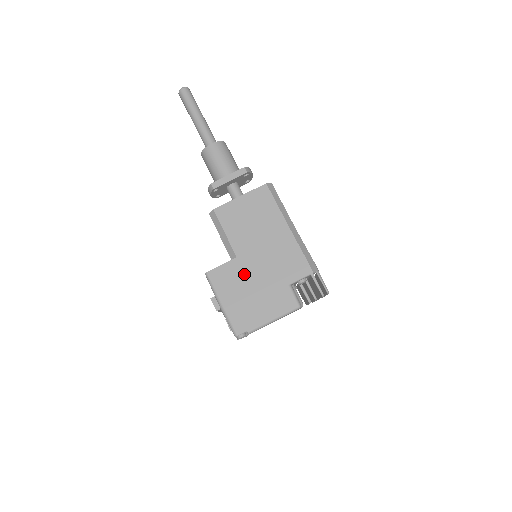
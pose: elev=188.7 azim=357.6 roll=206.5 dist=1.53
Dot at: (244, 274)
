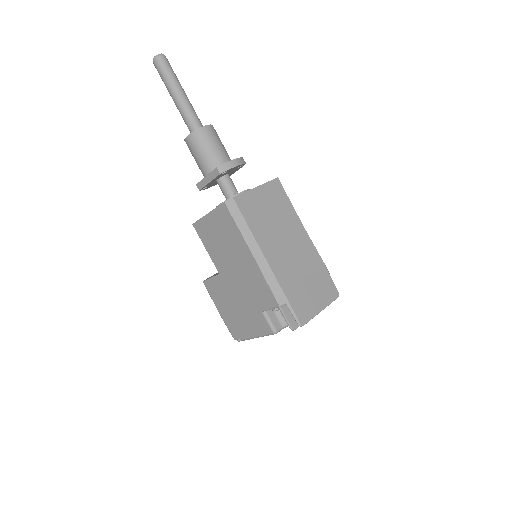
Dot at: (227, 291)
